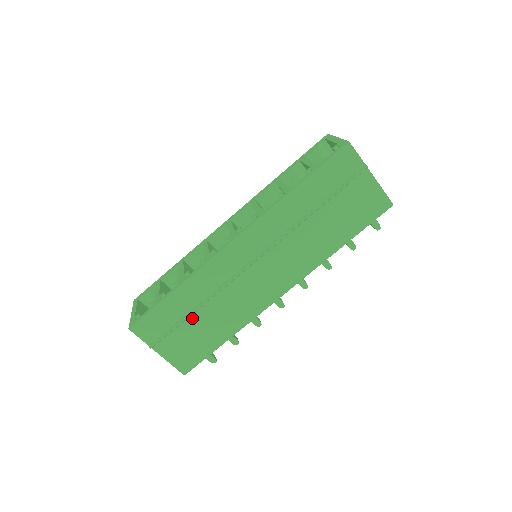
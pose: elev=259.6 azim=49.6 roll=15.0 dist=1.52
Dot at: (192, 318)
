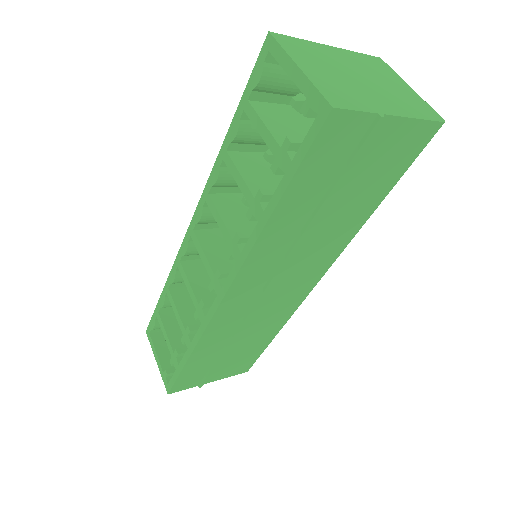
Dot at: (225, 354)
